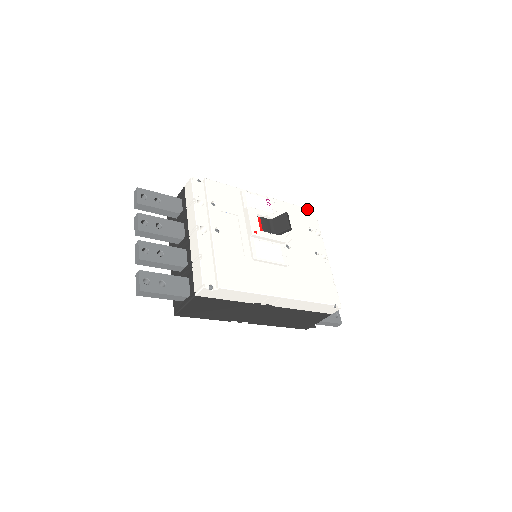
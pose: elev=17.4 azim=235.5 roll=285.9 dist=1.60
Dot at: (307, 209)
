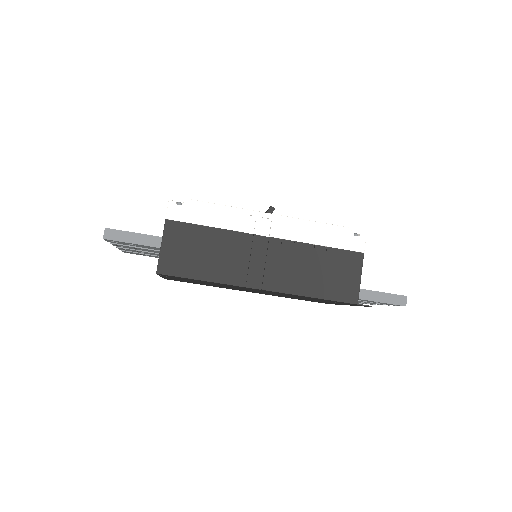
Dot at: occluded
